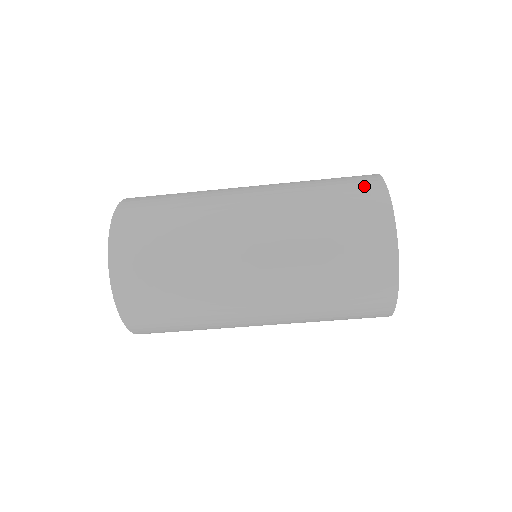
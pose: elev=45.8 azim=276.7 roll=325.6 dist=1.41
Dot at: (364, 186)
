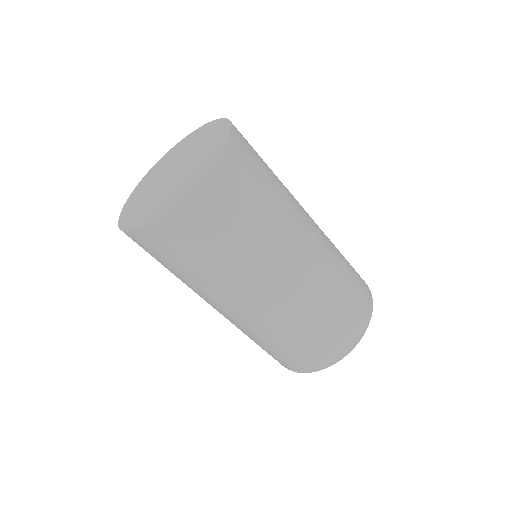
Dot at: (352, 331)
